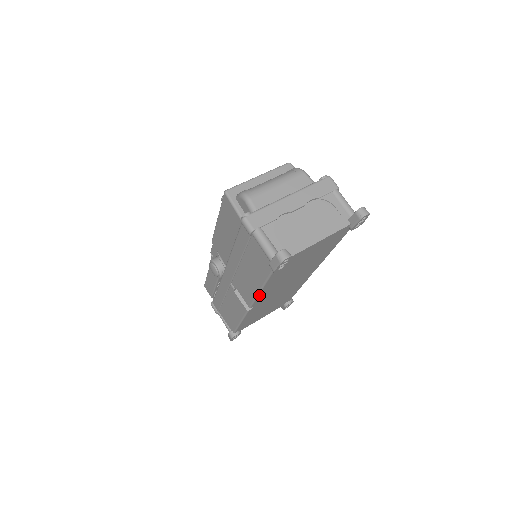
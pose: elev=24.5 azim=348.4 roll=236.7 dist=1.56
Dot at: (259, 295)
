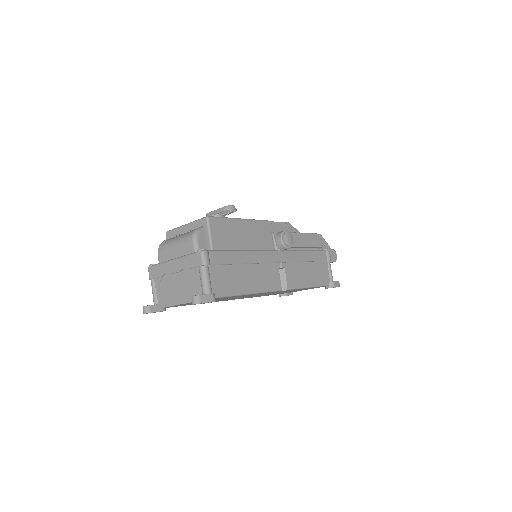
Dot at: occluded
